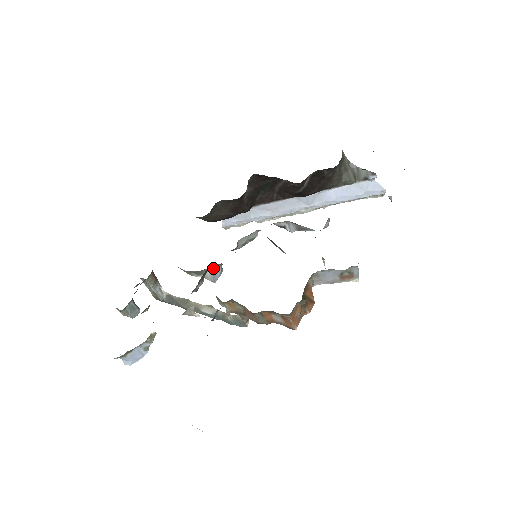
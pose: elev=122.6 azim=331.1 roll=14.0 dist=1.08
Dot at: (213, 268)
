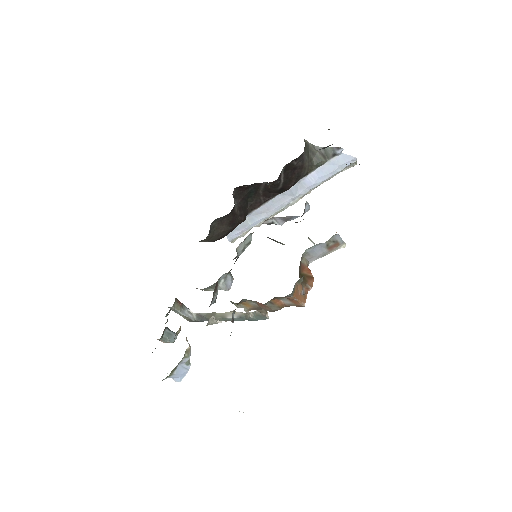
Dot at: (223, 279)
